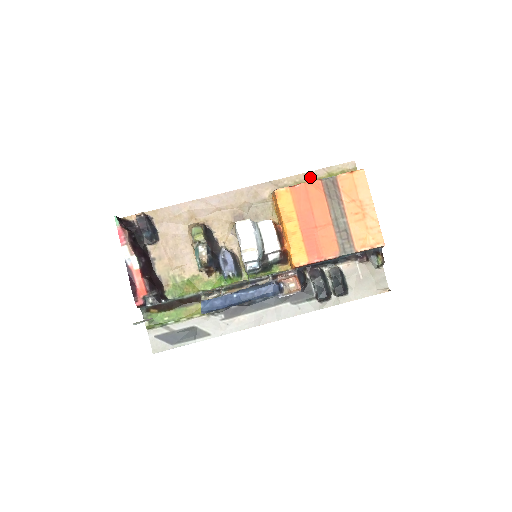
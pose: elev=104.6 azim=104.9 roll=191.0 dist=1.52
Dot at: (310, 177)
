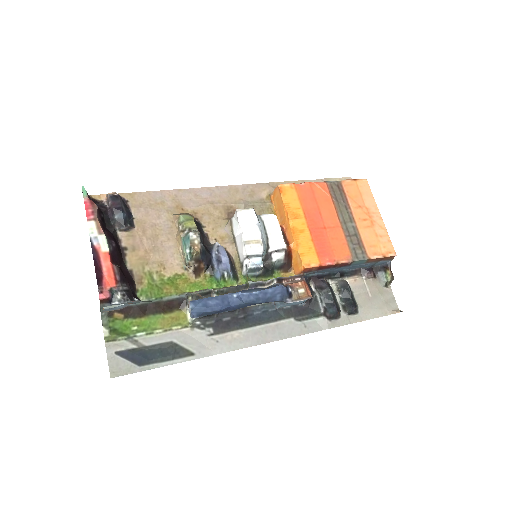
Dot at: occluded
